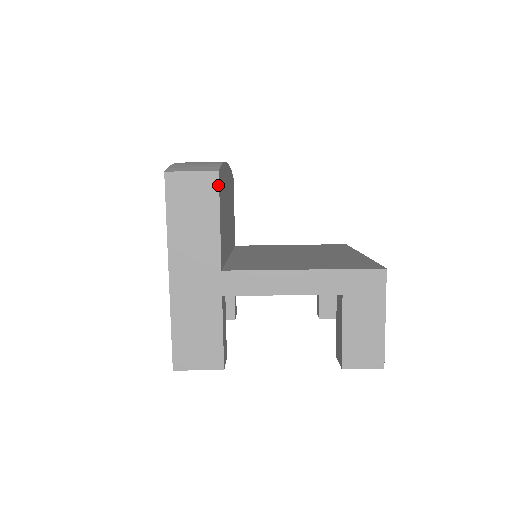
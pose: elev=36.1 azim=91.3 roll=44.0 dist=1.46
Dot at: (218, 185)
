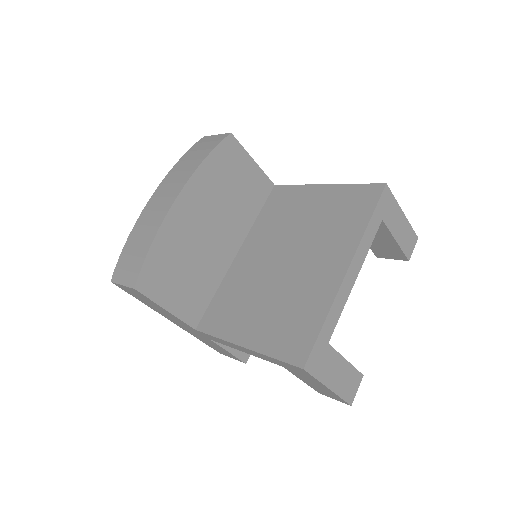
Dot at: (143, 295)
